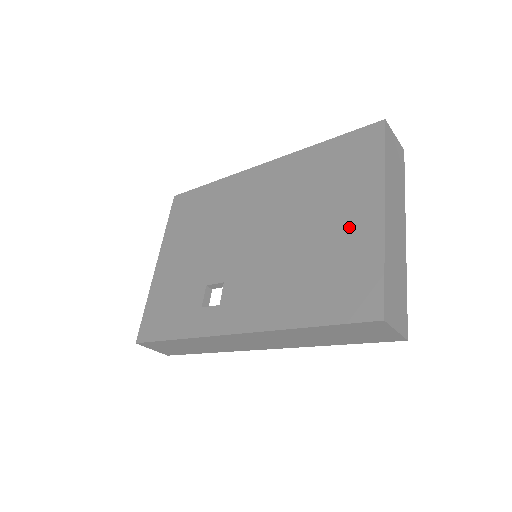
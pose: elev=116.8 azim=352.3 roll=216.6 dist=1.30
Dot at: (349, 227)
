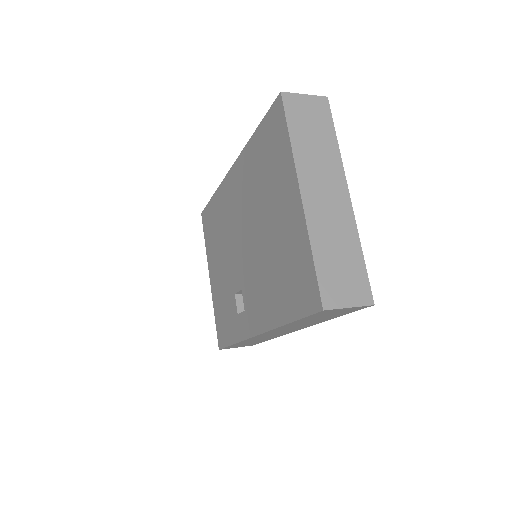
Dot at: (286, 220)
